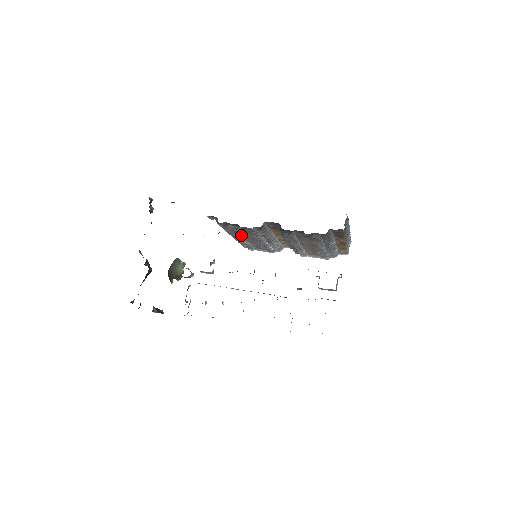
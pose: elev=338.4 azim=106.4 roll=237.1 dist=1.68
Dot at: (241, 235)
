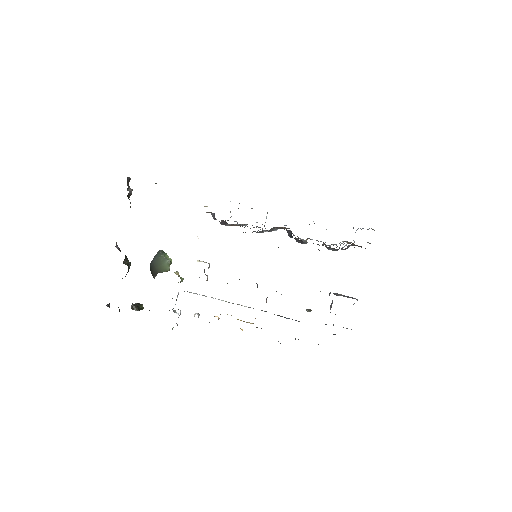
Dot at: (238, 225)
